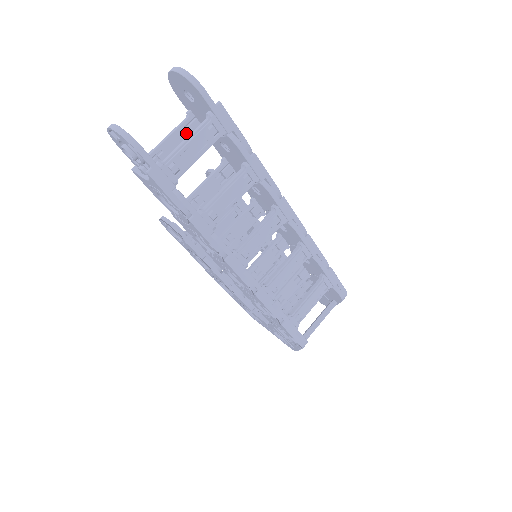
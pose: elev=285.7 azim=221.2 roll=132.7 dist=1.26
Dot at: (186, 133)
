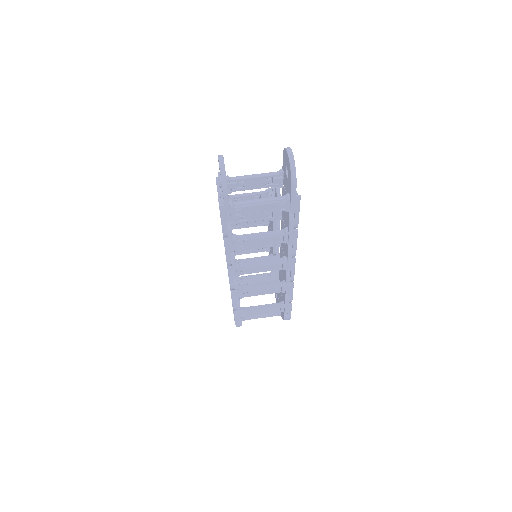
Dot at: (269, 181)
